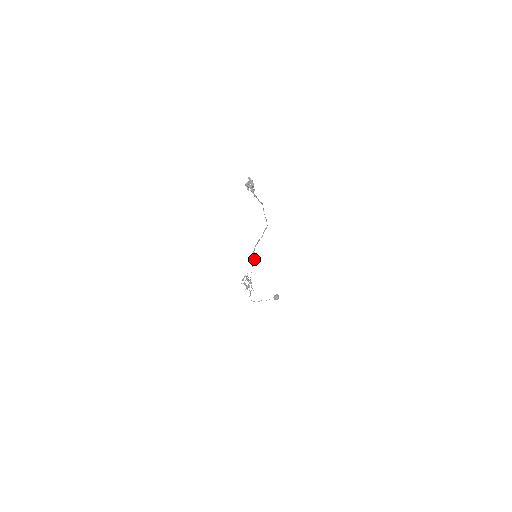
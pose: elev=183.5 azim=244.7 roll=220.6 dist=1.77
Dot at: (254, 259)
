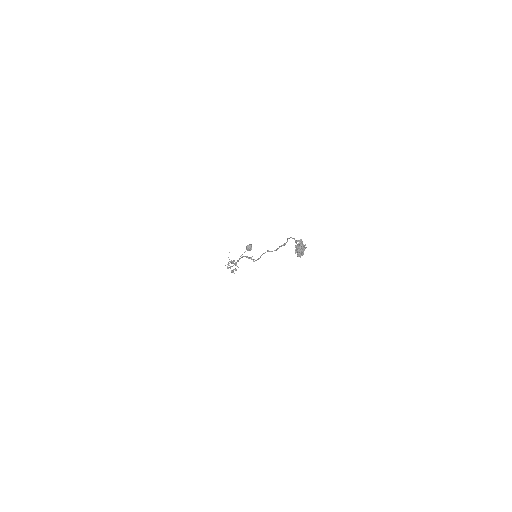
Dot at: occluded
